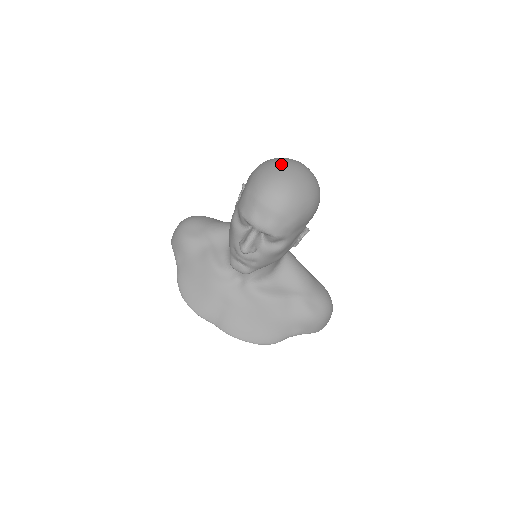
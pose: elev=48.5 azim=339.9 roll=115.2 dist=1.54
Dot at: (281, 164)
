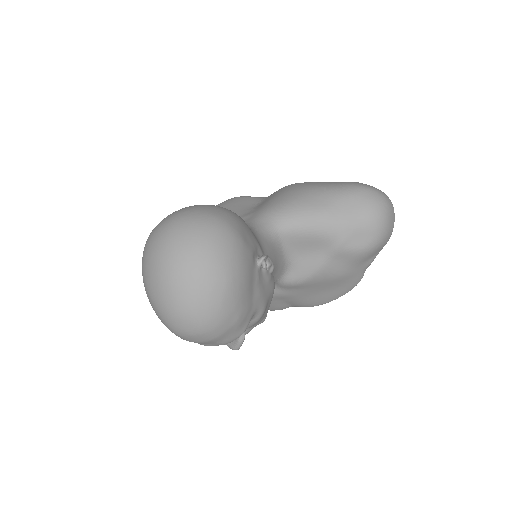
Dot at: (154, 288)
